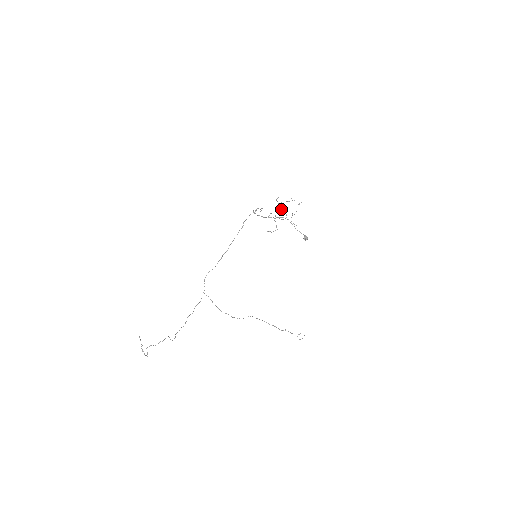
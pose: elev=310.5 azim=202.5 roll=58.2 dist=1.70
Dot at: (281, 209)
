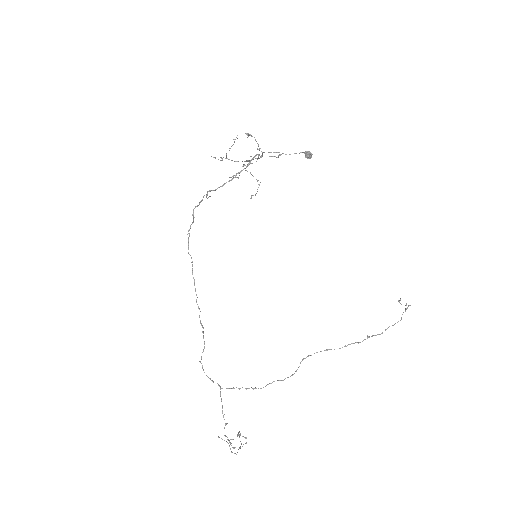
Dot at: occluded
